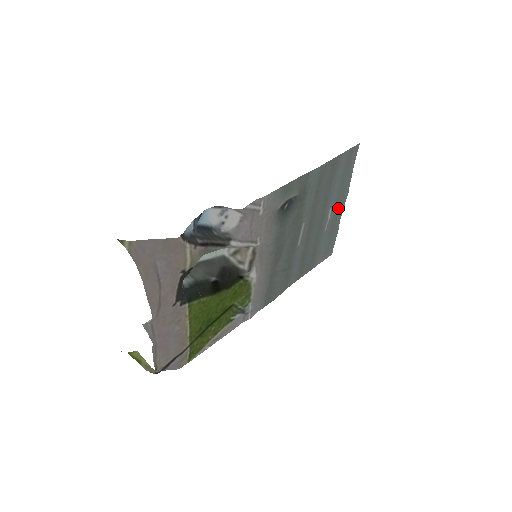
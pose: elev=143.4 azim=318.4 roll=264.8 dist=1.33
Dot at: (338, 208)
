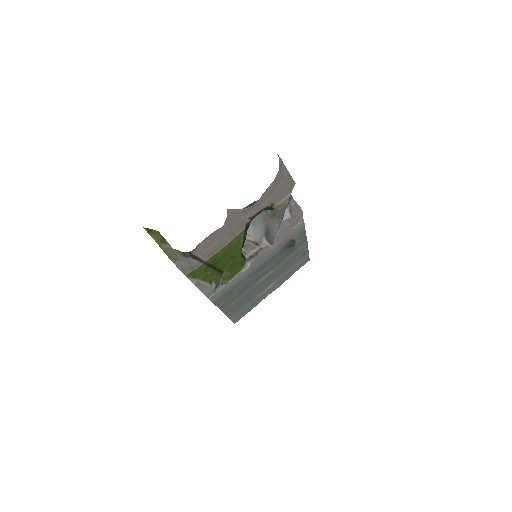
Dot at: (272, 289)
